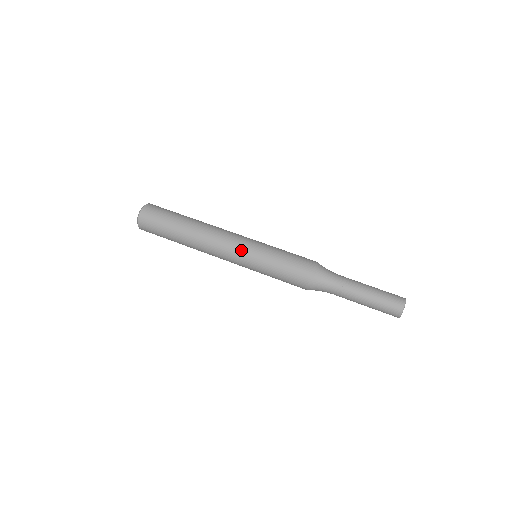
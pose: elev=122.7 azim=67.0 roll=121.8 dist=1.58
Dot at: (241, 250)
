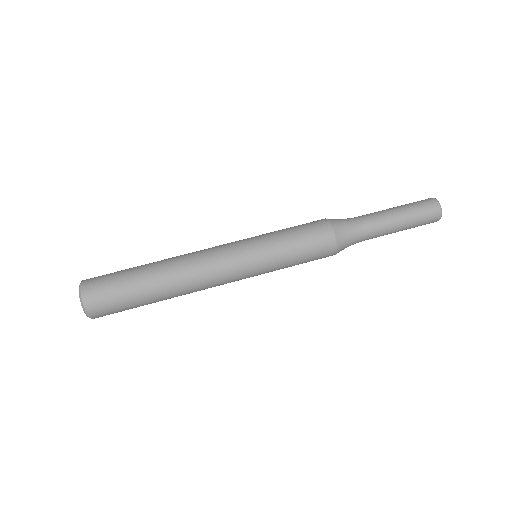
Dot at: (241, 261)
